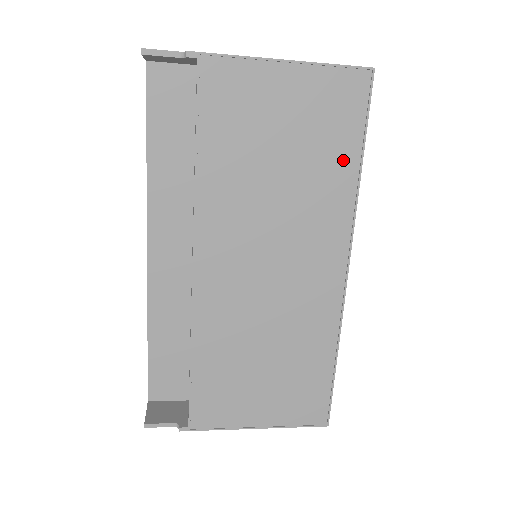
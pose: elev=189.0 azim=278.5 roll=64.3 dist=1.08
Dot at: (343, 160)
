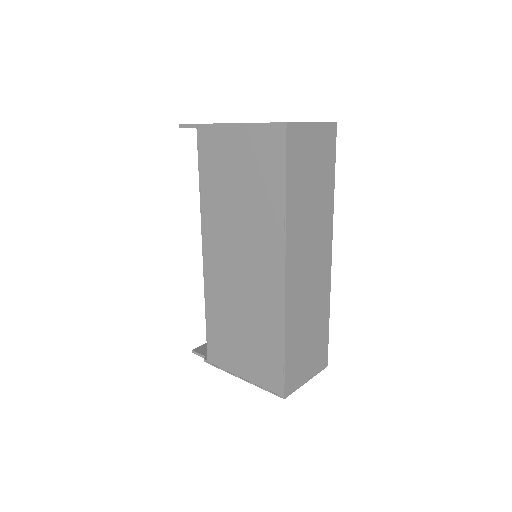
Dot at: (274, 190)
